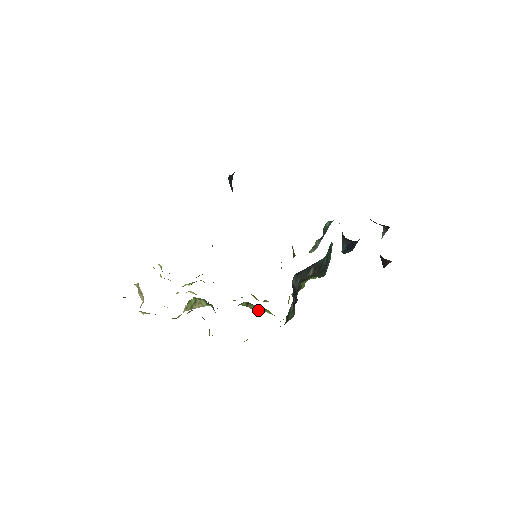
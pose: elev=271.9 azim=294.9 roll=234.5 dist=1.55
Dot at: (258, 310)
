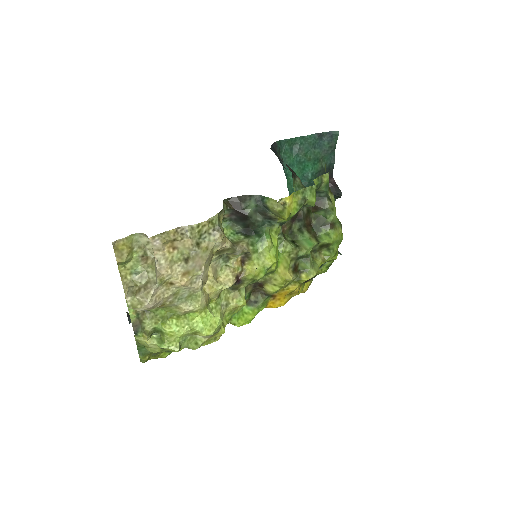
Dot at: (312, 244)
